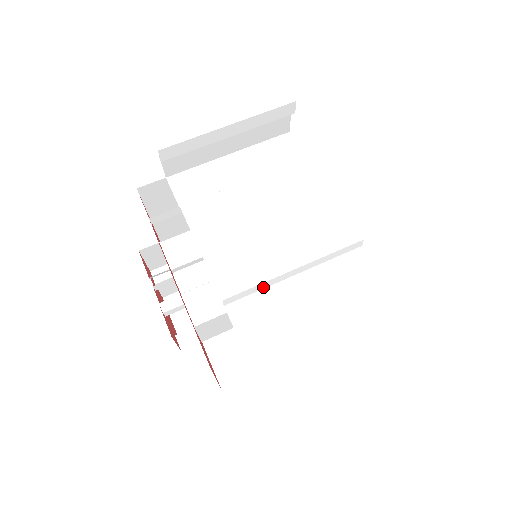
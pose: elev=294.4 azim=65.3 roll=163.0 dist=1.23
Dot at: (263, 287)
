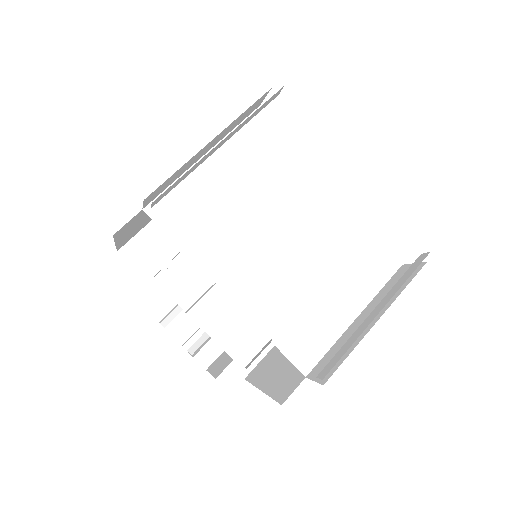
Dot at: occluded
